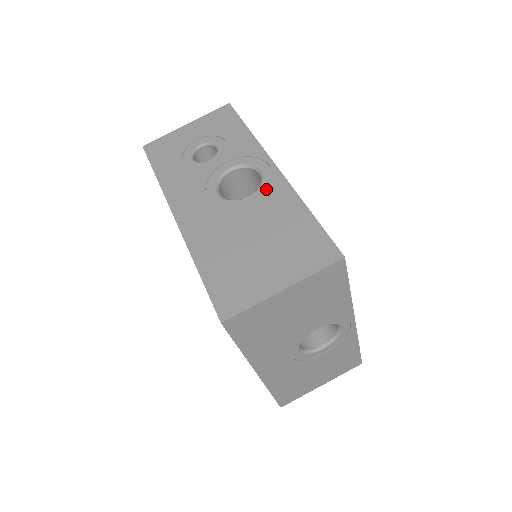
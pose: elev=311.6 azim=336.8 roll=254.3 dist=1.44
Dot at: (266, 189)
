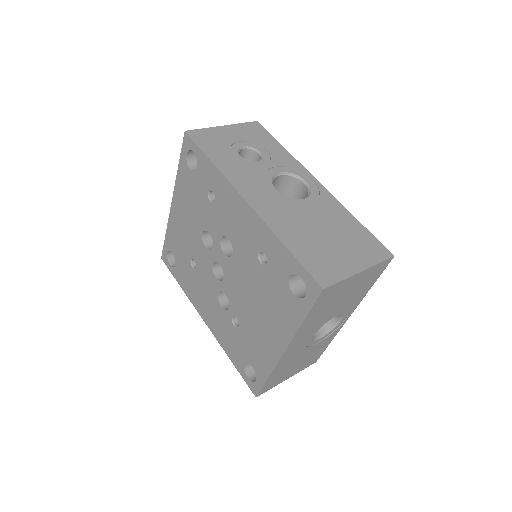
Dot at: (317, 196)
